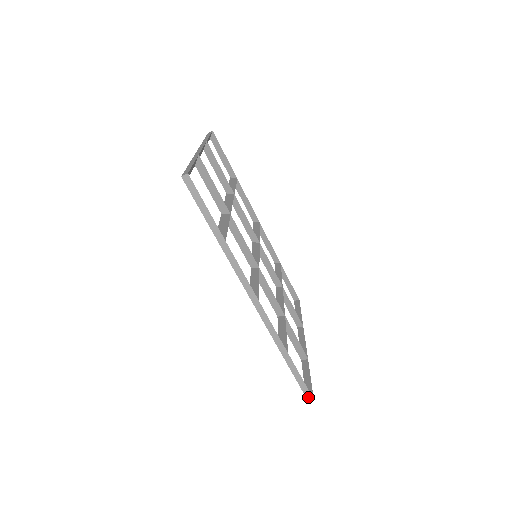
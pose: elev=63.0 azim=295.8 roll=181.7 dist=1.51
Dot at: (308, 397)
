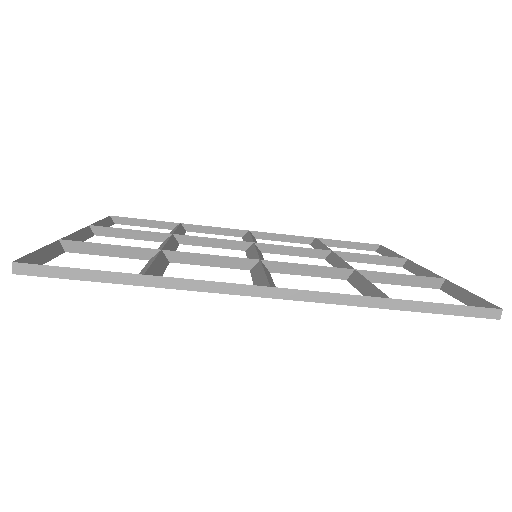
Dot at: (491, 315)
